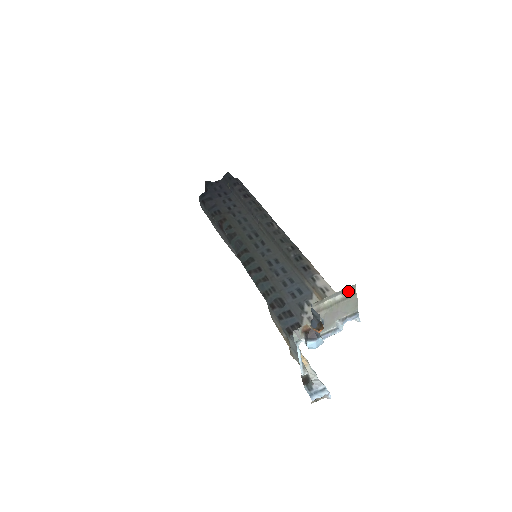
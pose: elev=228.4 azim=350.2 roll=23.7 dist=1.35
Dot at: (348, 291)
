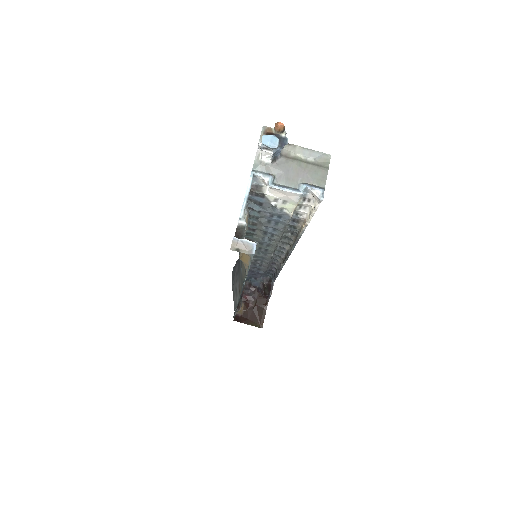
Dot at: (321, 160)
